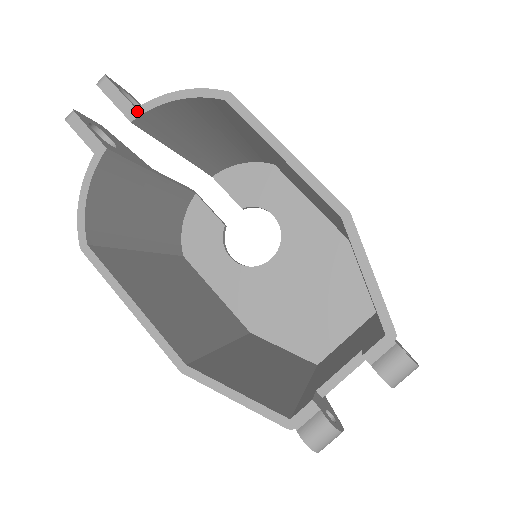
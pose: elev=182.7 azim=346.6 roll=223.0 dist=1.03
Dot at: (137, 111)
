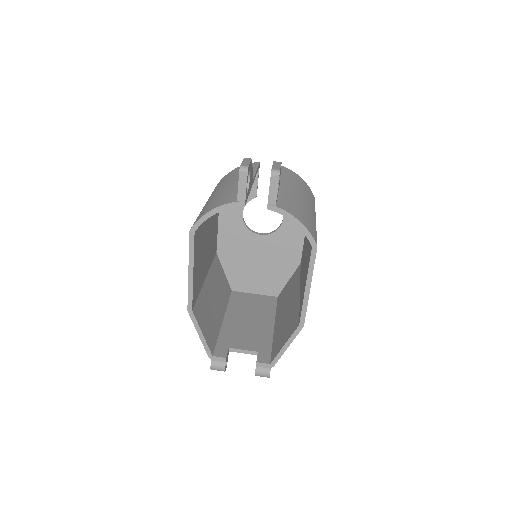
Dot at: (275, 208)
